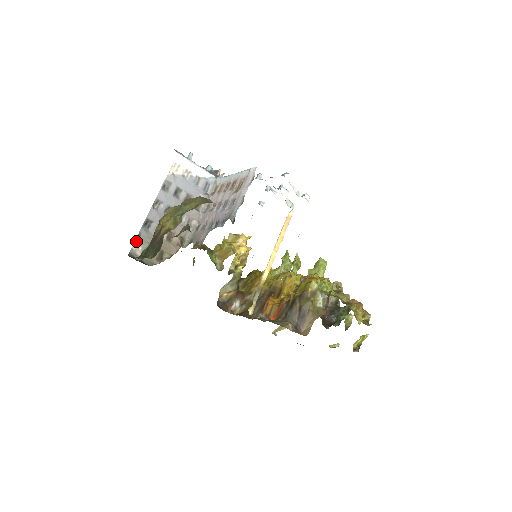
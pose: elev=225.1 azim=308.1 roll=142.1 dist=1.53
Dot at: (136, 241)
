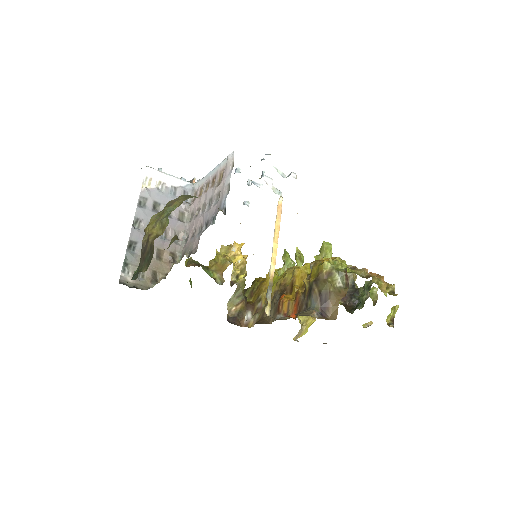
Dot at: (124, 267)
